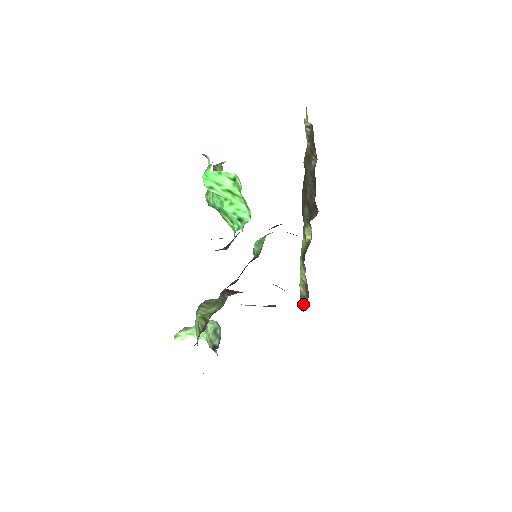
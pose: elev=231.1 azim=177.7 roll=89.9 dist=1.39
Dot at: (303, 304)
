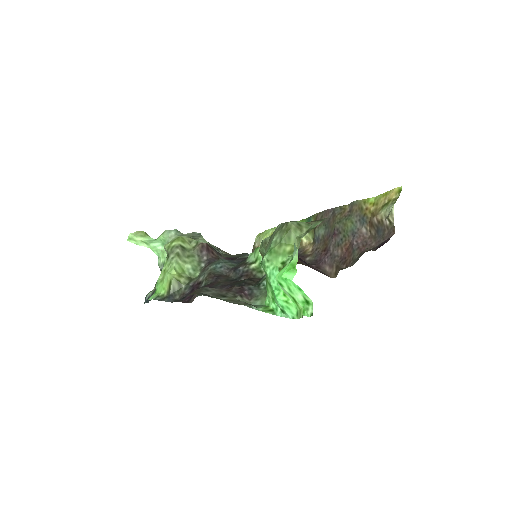
Dot at: occluded
